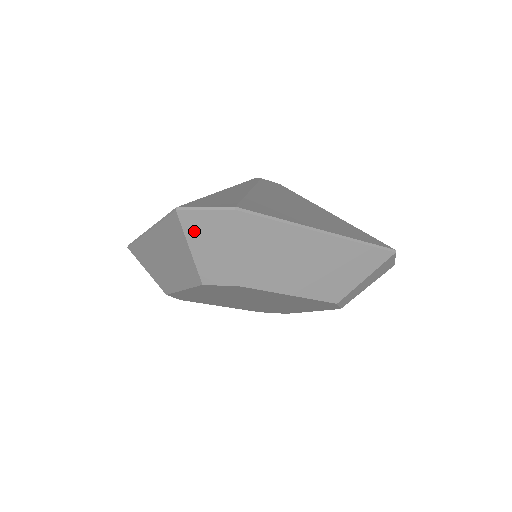
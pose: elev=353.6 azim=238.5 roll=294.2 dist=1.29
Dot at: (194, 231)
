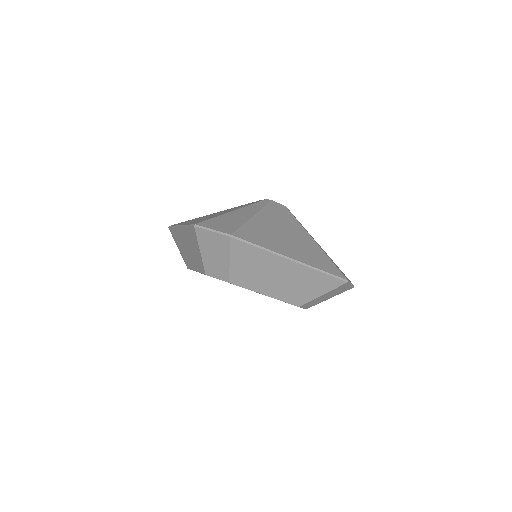
Dot at: (204, 241)
